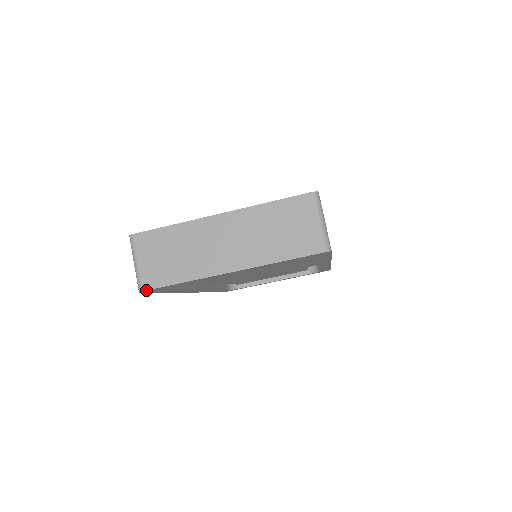
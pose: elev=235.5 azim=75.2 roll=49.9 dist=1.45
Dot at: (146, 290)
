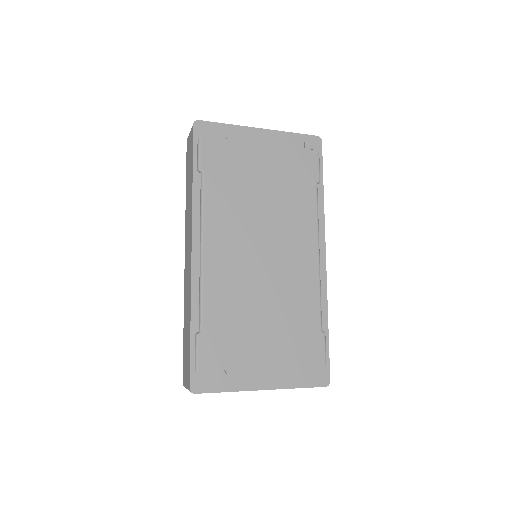
Dot at: occluded
